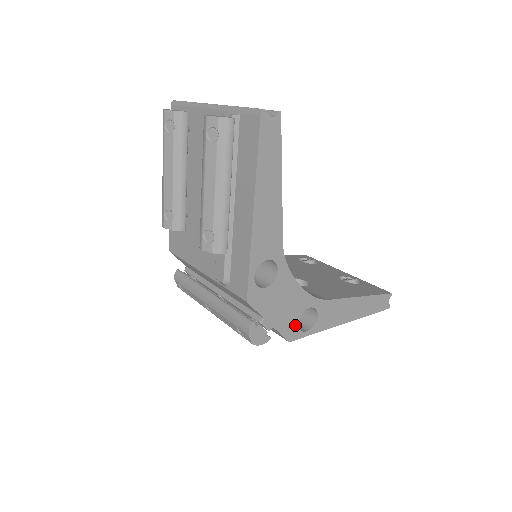
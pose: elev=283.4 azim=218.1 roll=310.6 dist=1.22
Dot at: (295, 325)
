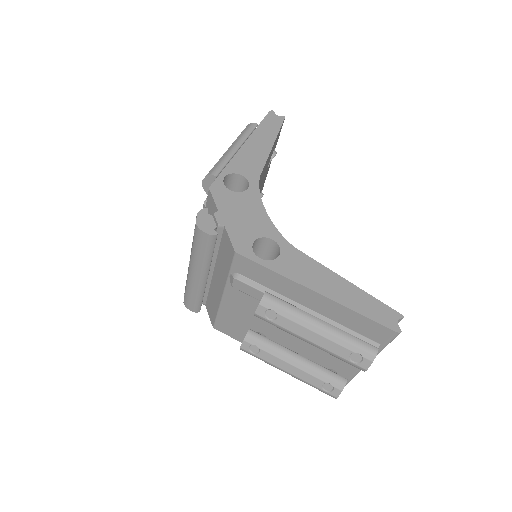
Dot at: (249, 242)
